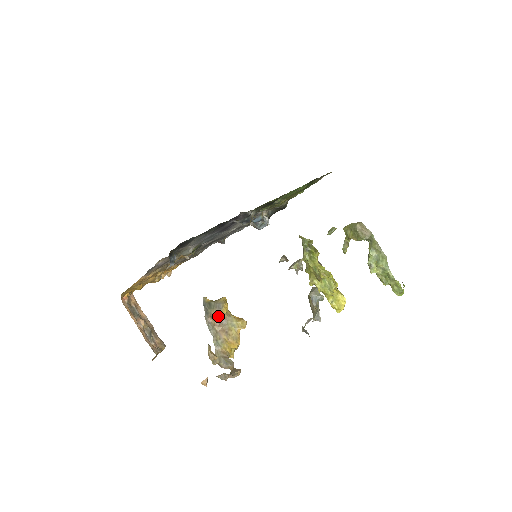
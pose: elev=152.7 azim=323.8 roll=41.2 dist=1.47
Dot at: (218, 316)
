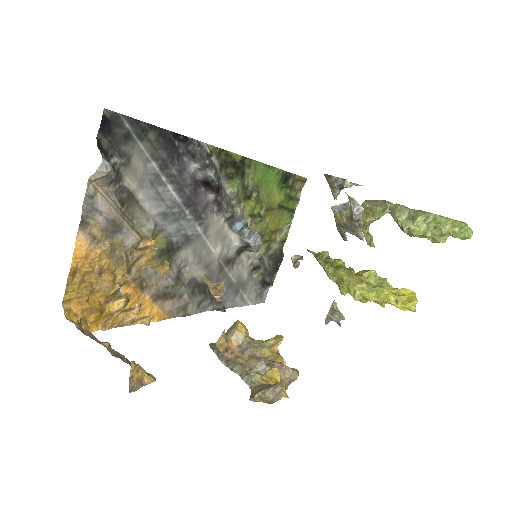
Dot at: (236, 343)
